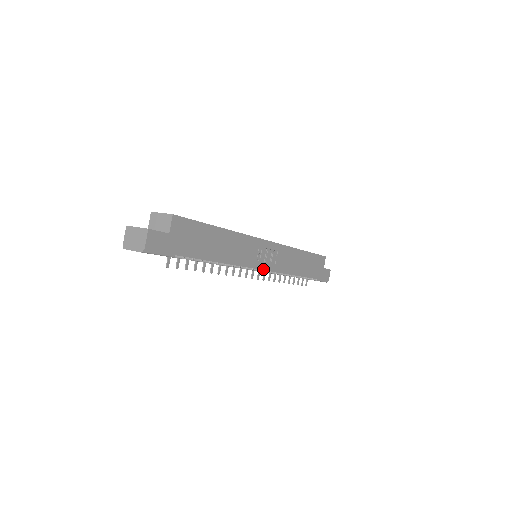
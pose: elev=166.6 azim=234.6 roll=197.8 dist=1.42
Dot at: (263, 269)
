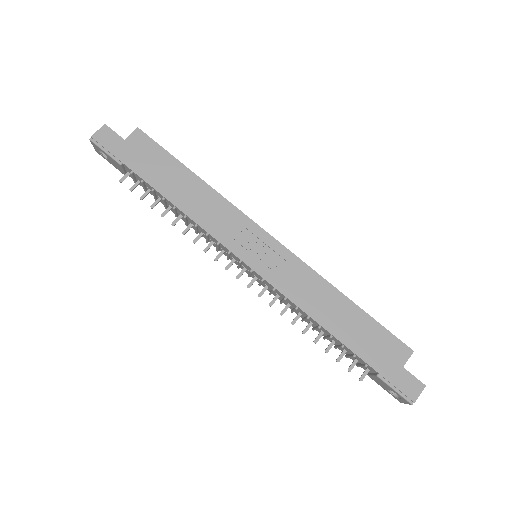
Dot at: (247, 264)
